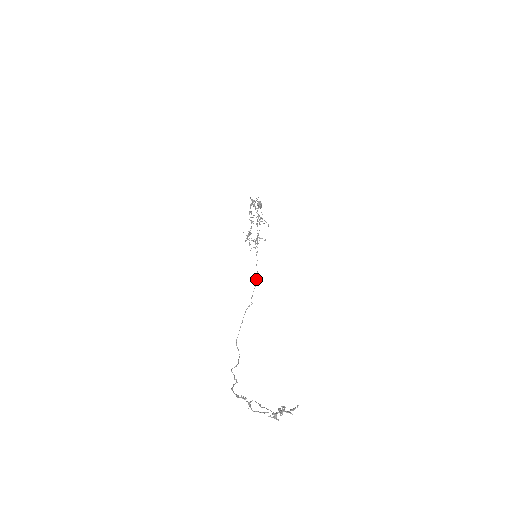
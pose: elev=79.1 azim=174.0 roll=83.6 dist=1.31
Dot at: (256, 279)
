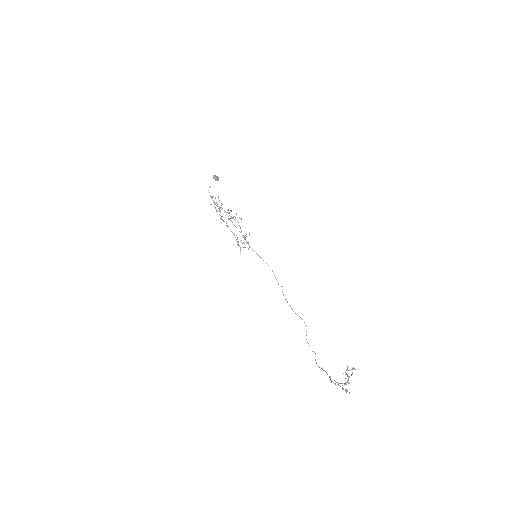
Dot at: occluded
